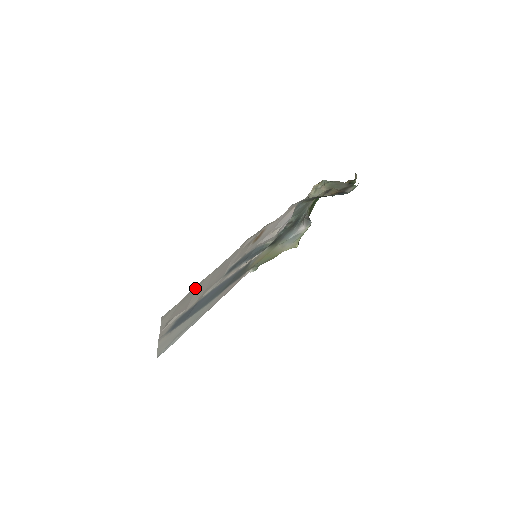
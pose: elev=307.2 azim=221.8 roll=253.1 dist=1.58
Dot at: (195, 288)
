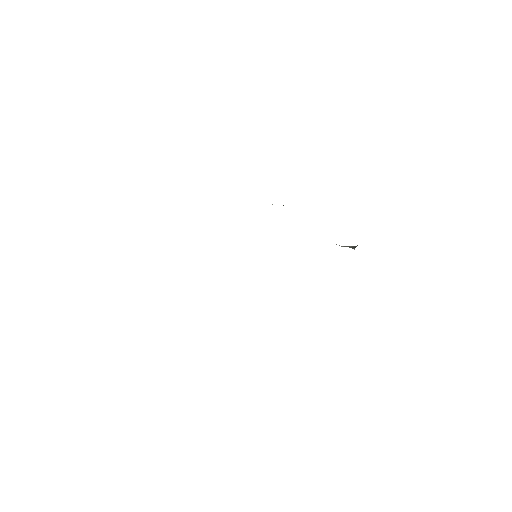
Dot at: occluded
